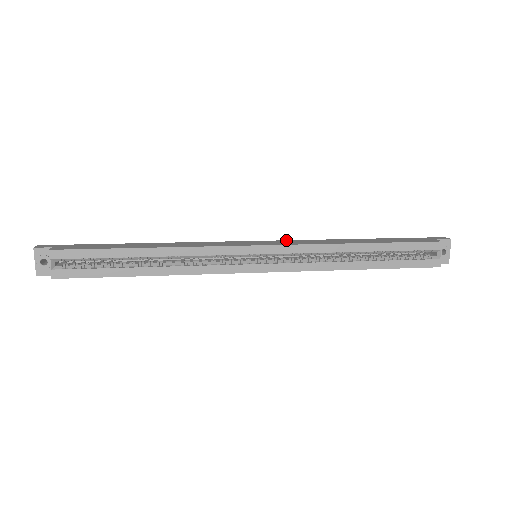
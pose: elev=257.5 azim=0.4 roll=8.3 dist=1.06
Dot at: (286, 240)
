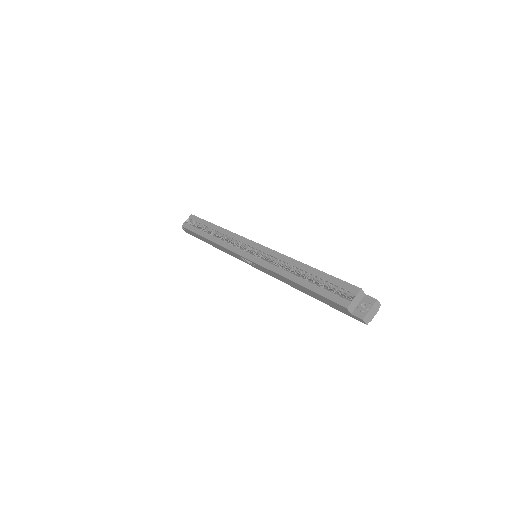
Dot at: occluded
